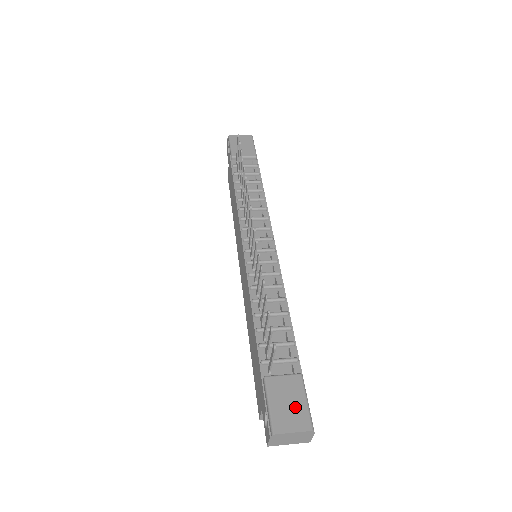
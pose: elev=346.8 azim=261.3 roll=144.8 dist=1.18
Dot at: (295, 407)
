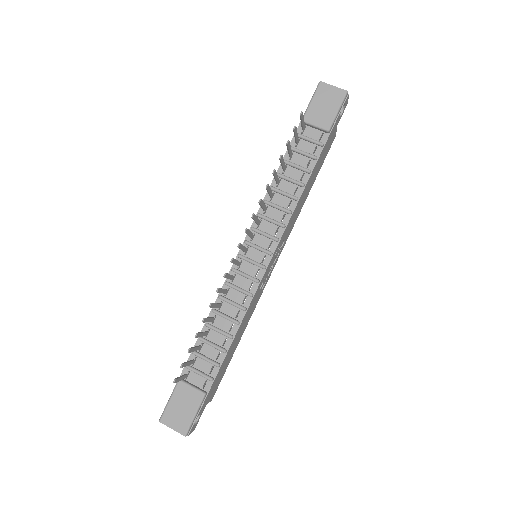
Dot at: (184, 414)
